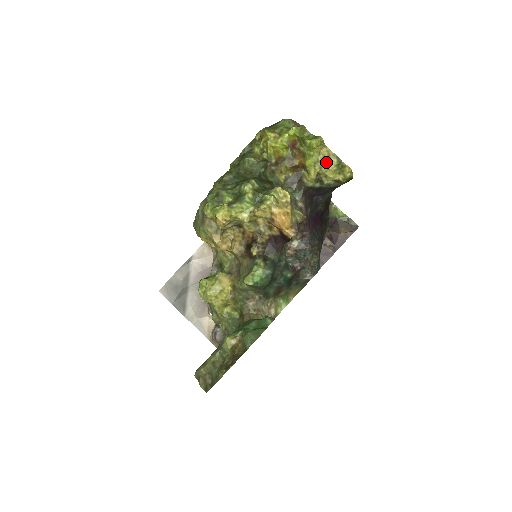
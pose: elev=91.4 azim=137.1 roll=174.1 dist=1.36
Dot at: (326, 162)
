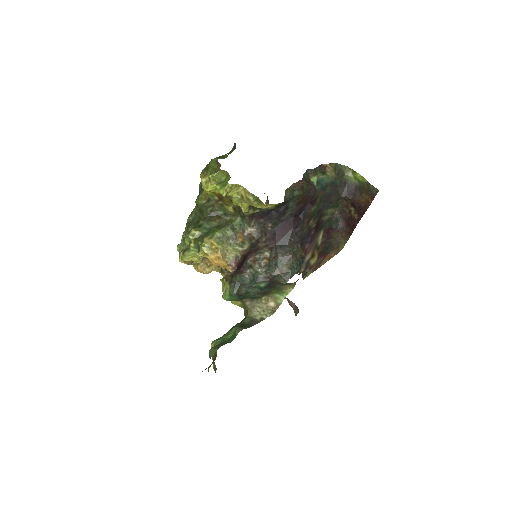
Dot at: (246, 199)
